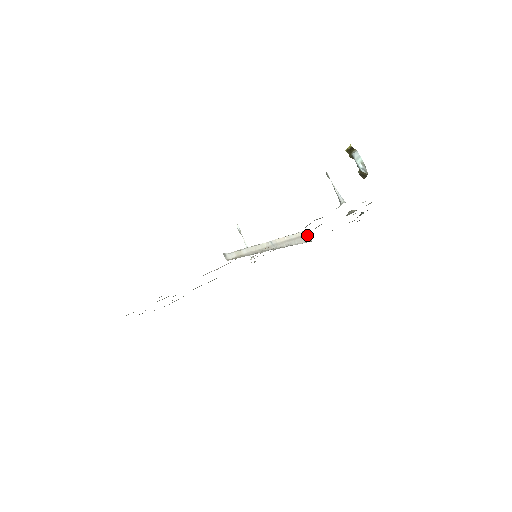
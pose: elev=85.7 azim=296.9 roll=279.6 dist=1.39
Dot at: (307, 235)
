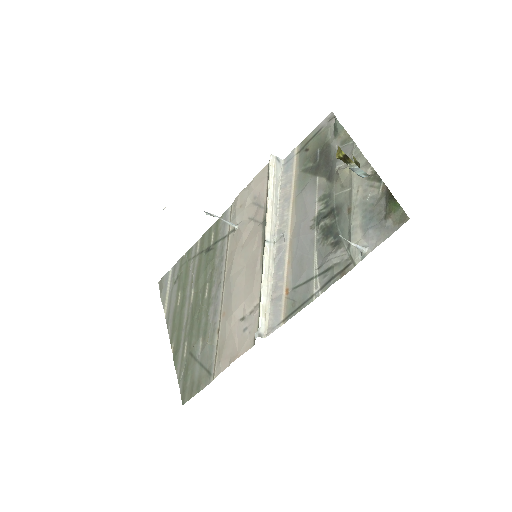
Dot at: (276, 161)
